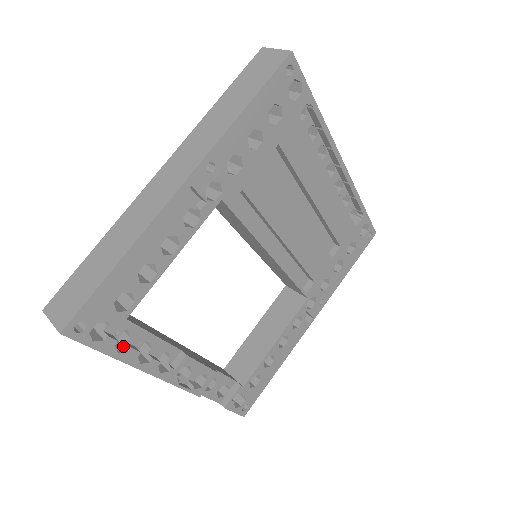
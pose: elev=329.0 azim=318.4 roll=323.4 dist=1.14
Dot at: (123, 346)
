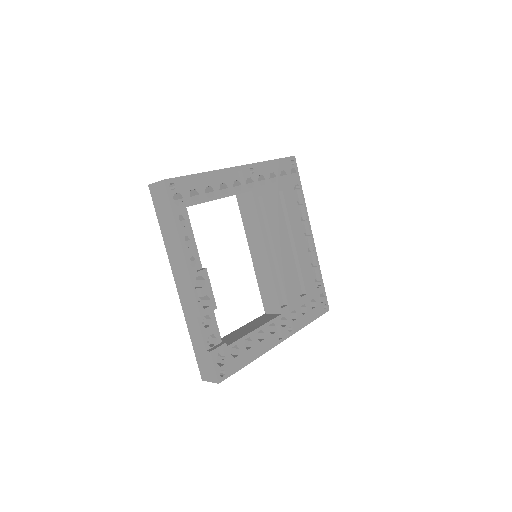
Dot at: occluded
